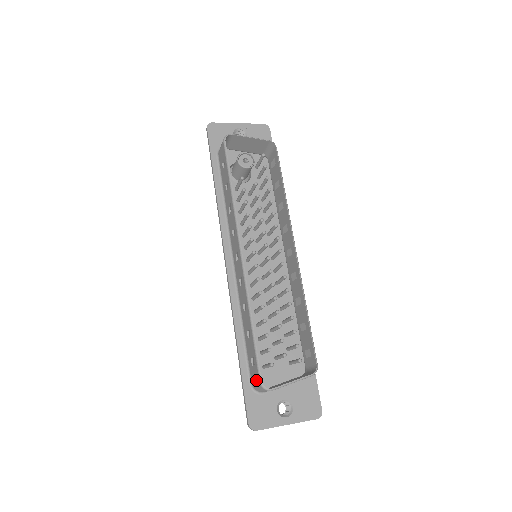
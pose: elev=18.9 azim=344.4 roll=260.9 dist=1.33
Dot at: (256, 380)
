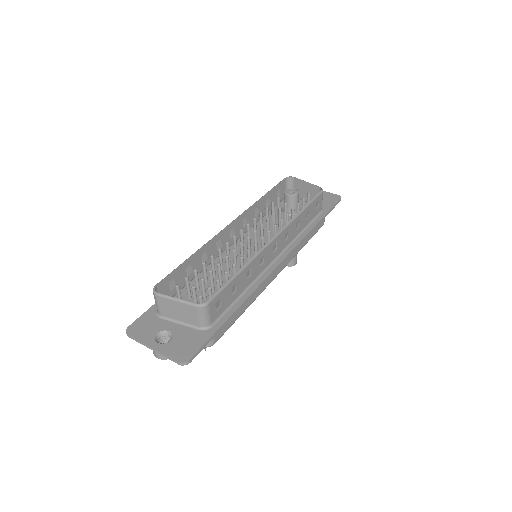
Dot at: (158, 291)
